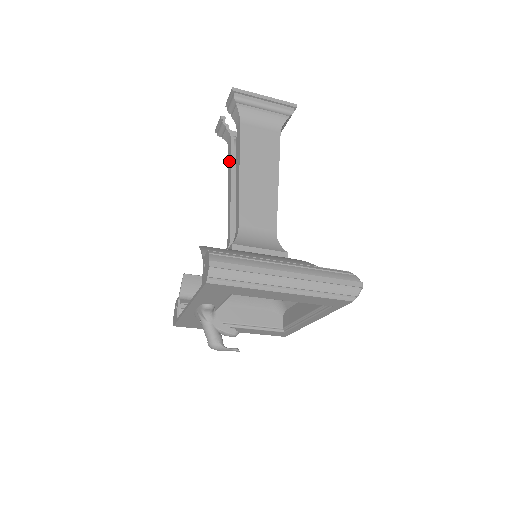
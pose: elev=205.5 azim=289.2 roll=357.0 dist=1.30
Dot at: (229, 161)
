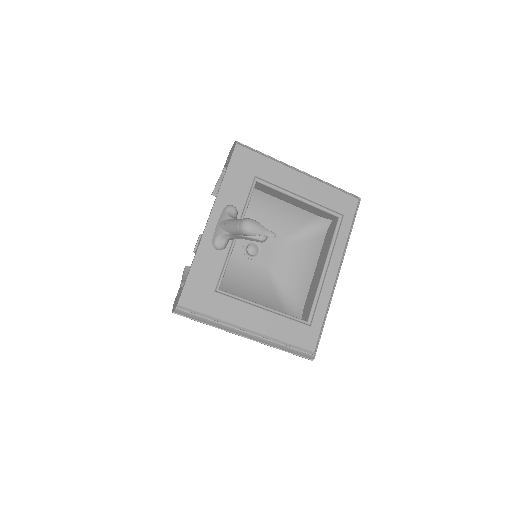
Dot at: occluded
